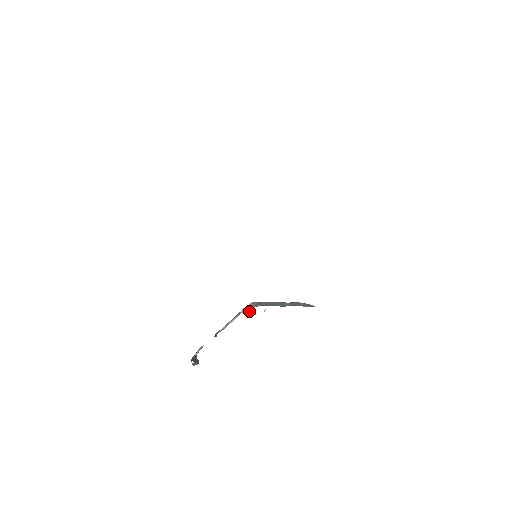
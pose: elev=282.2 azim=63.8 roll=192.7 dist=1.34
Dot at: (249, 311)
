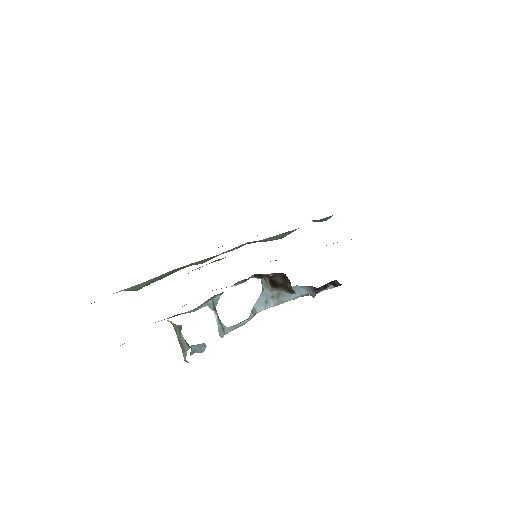
Dot at: (261, 294)
